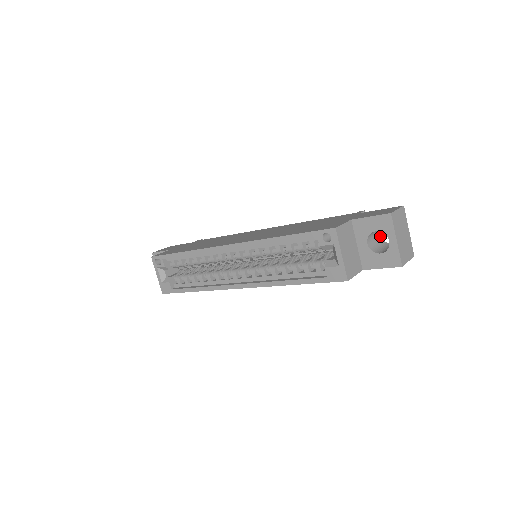
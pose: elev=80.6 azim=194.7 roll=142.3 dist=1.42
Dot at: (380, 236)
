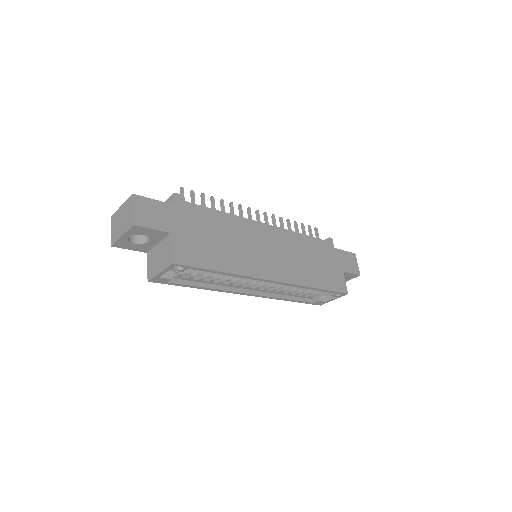
Dot at: occluded
